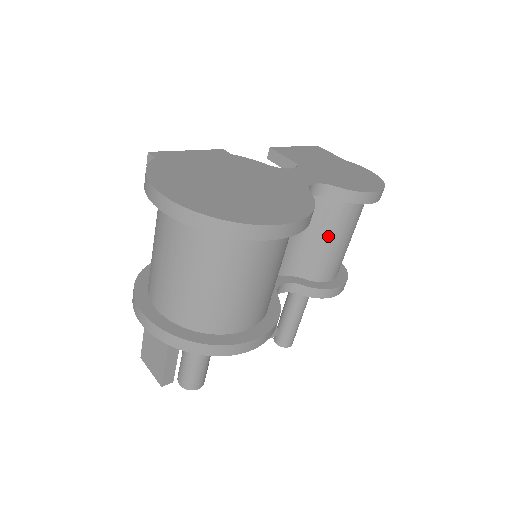
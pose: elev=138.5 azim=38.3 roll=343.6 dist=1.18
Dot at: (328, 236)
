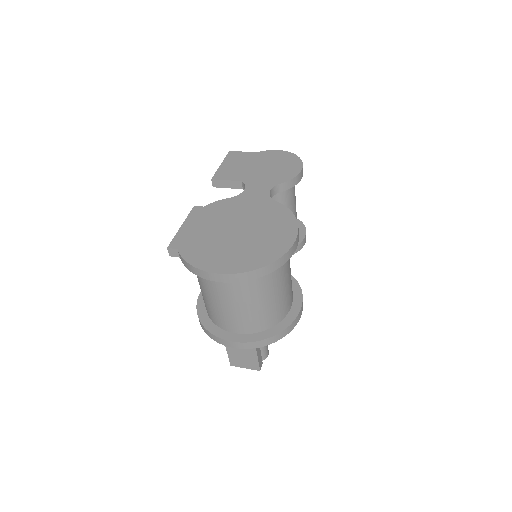
Dot at: occluded
